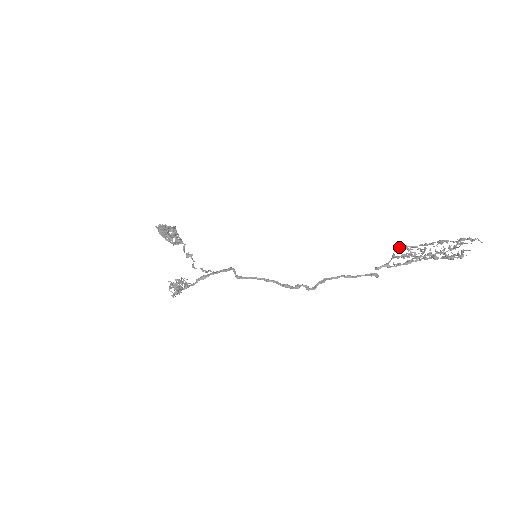
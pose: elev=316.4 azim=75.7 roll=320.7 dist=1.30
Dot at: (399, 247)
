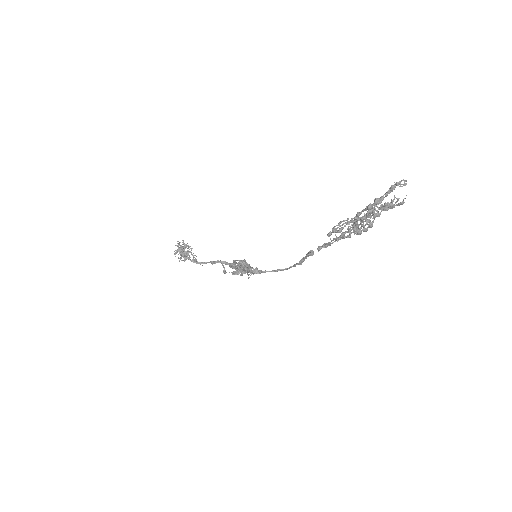
Dot at: occluded
